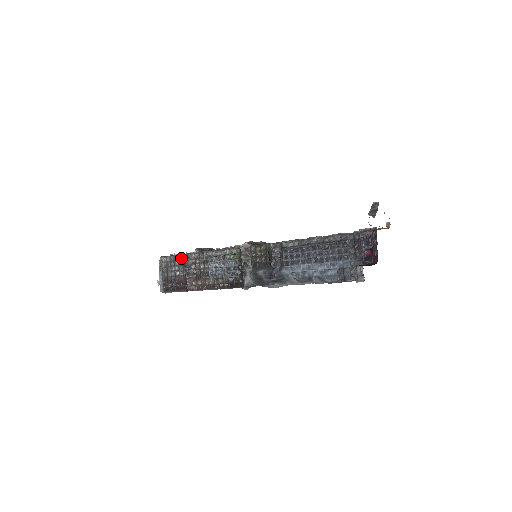
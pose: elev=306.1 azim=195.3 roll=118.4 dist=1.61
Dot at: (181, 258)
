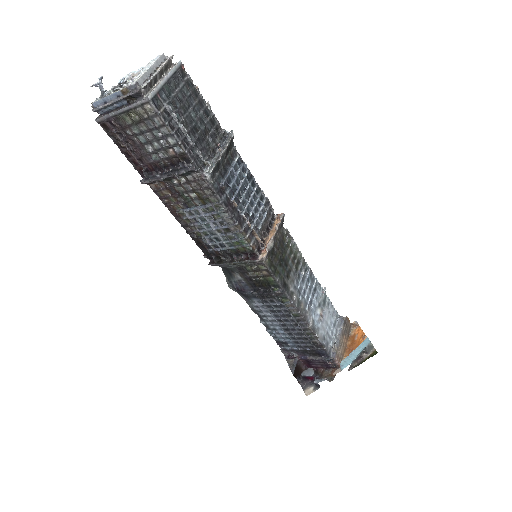
Dot at: (178, 152)
